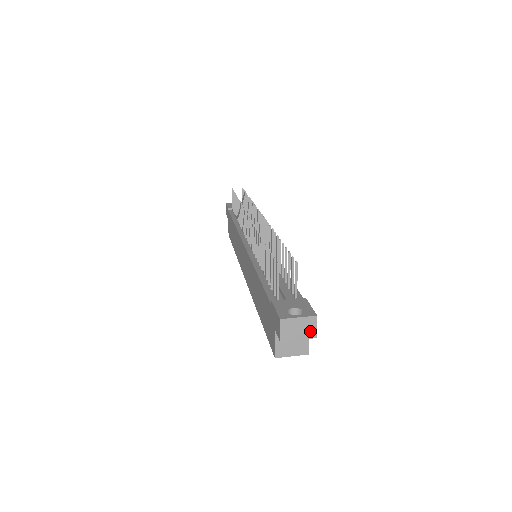
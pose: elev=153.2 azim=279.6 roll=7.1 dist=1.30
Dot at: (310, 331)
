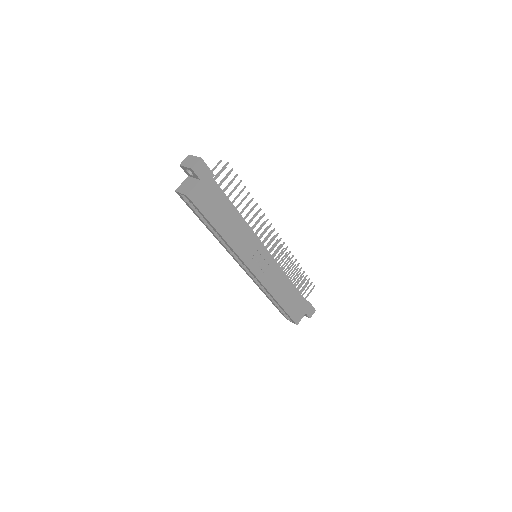
Dot at: (193, 164)
